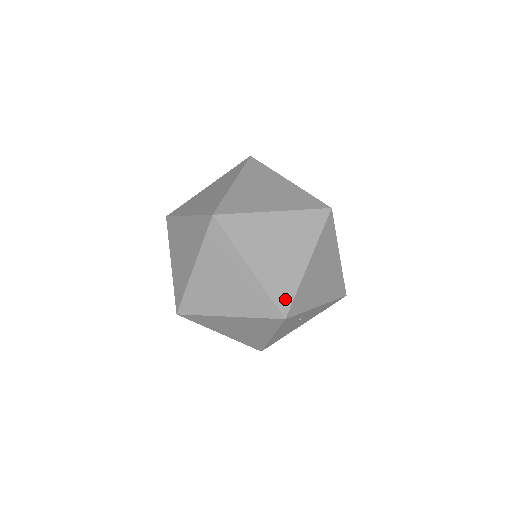
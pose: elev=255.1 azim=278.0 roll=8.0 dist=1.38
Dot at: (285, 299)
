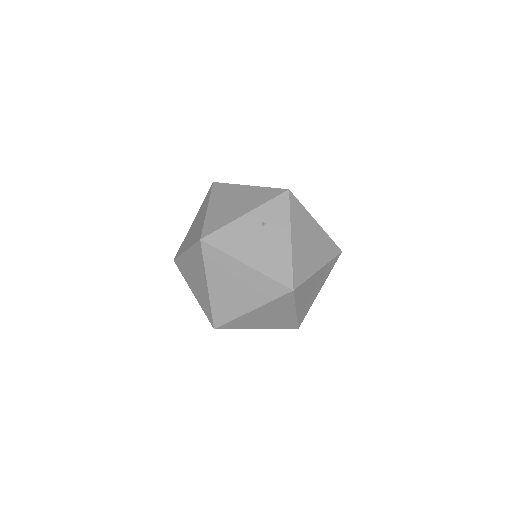
Dot at: occluded
